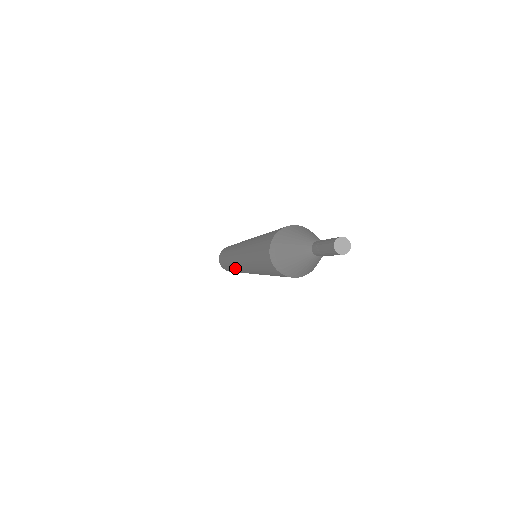
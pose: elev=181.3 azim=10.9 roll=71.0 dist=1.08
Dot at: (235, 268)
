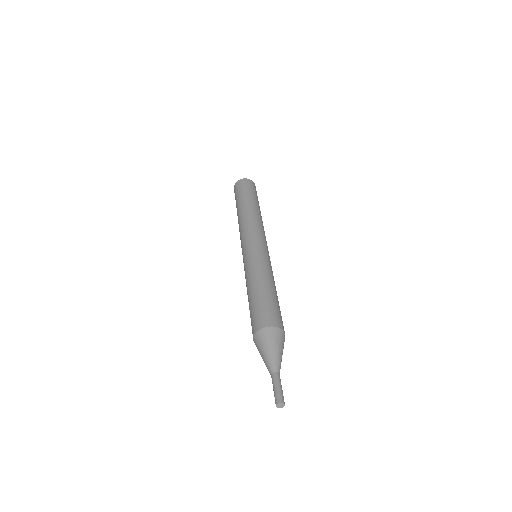
Dot at: occluded
